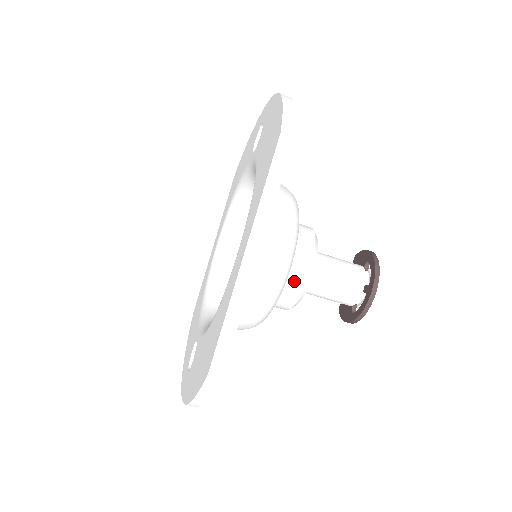
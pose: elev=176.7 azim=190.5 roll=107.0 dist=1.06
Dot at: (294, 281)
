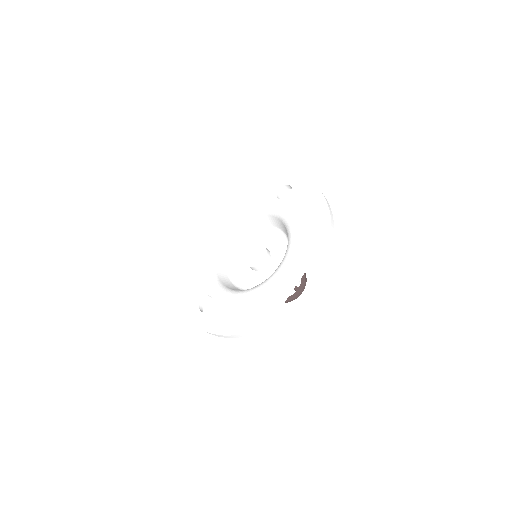
Dot at: occluded
